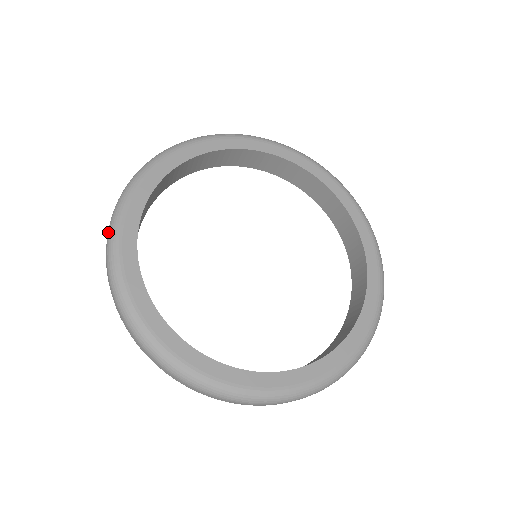
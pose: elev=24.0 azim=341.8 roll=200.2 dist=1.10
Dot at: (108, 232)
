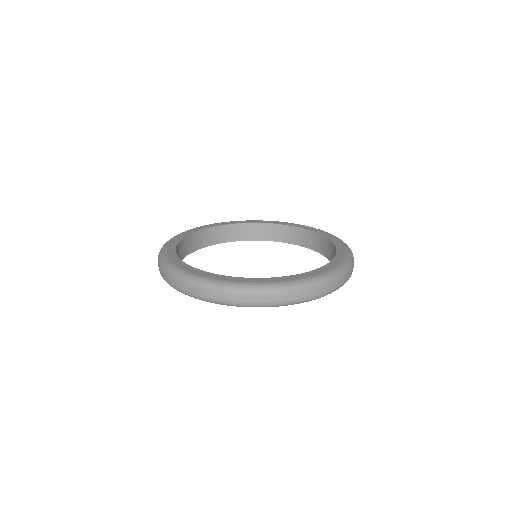
Dot at: occluded
